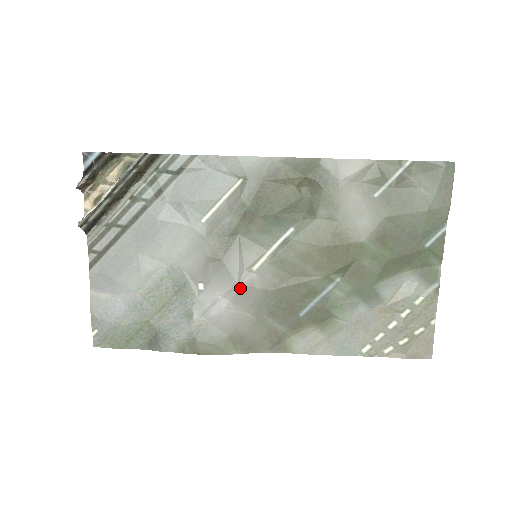
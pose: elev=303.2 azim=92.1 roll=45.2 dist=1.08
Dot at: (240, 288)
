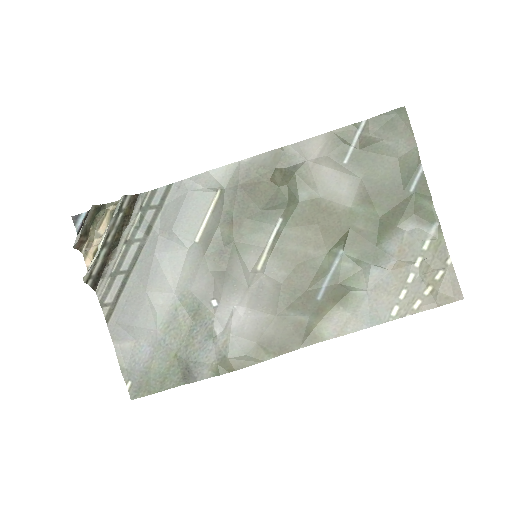
Dot at: (251, 291)
